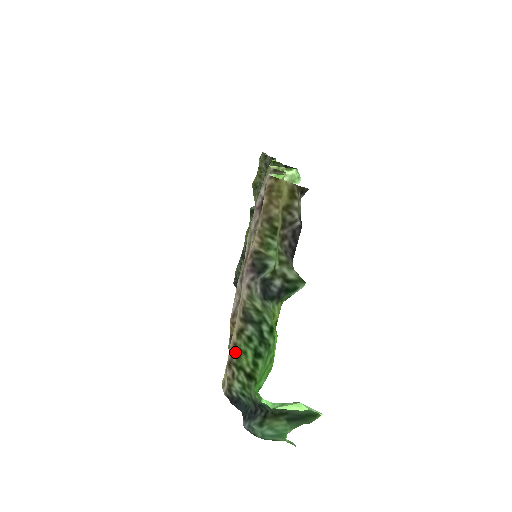
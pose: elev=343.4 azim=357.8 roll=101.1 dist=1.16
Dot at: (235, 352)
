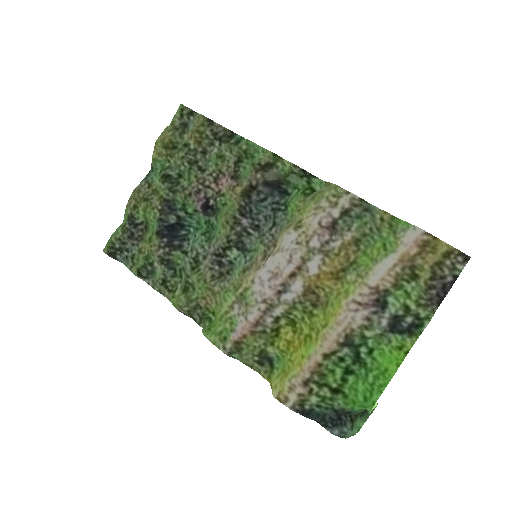
Dot at: (319, 371)
